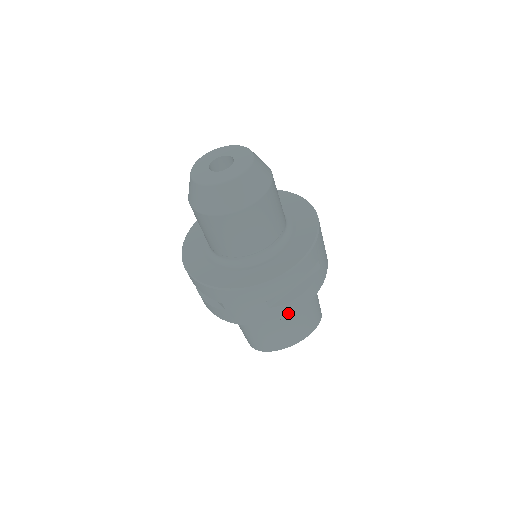
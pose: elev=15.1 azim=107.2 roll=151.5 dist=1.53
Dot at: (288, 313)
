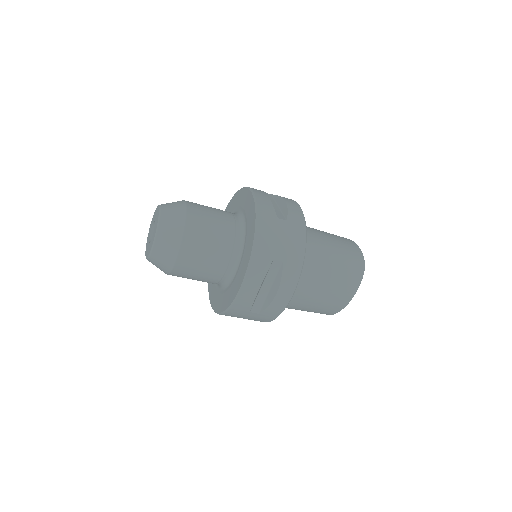
Dot at: (281, 309)
